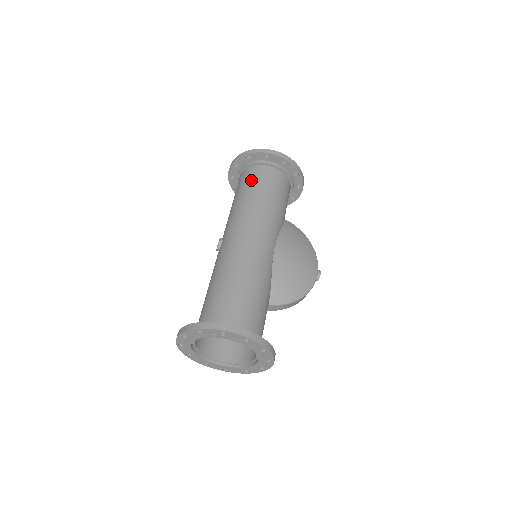
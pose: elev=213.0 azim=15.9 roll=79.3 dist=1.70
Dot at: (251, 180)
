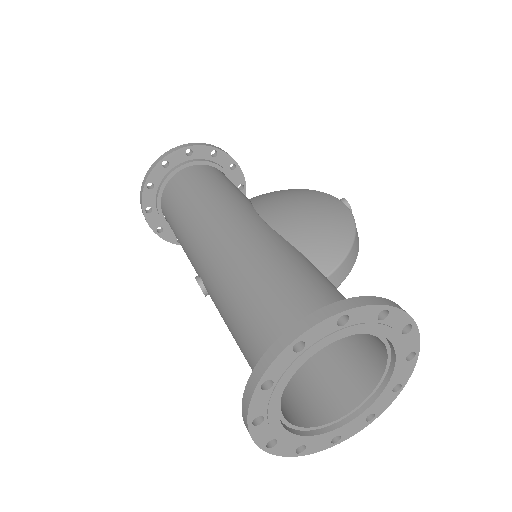
Dot at: (172, 199)
